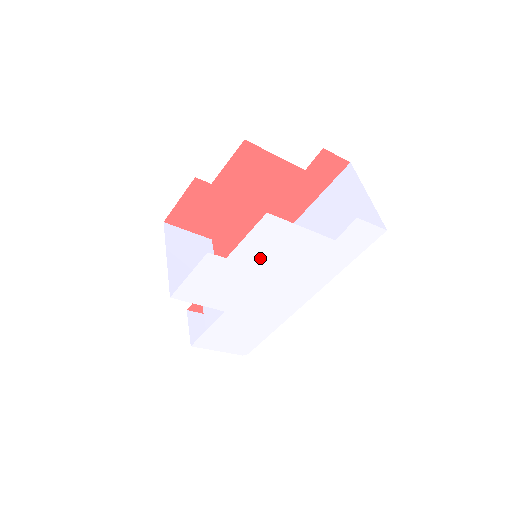
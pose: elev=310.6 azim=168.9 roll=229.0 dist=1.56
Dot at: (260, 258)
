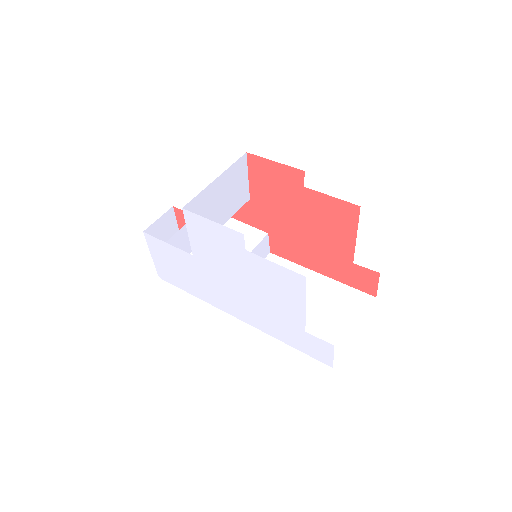
Dot at: (260, 277)
